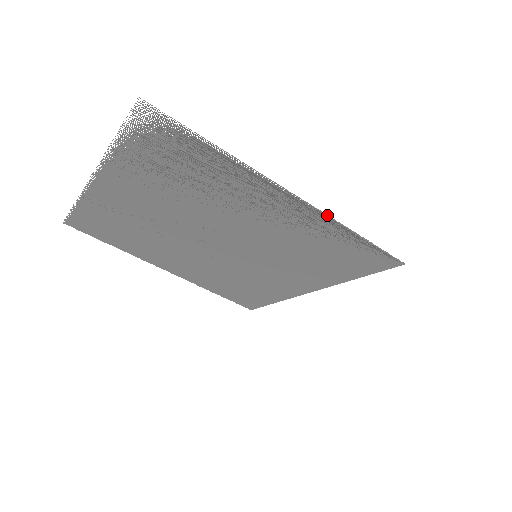
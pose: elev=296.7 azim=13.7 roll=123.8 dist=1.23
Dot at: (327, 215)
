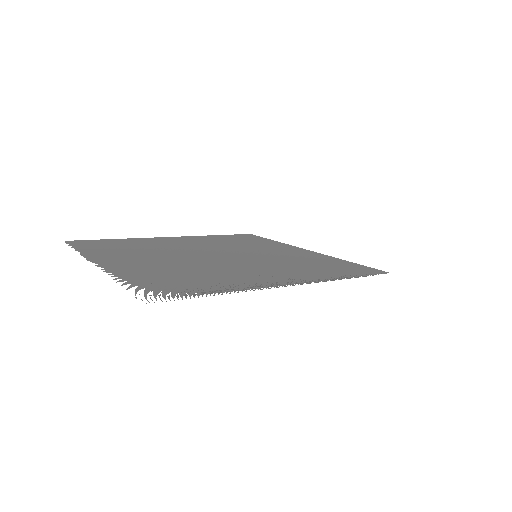
Dot at: occluded
